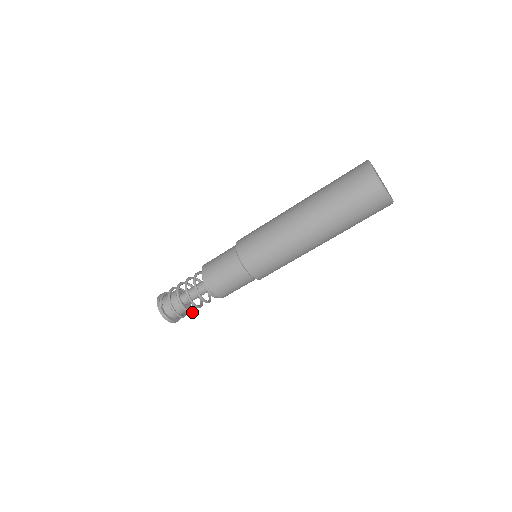
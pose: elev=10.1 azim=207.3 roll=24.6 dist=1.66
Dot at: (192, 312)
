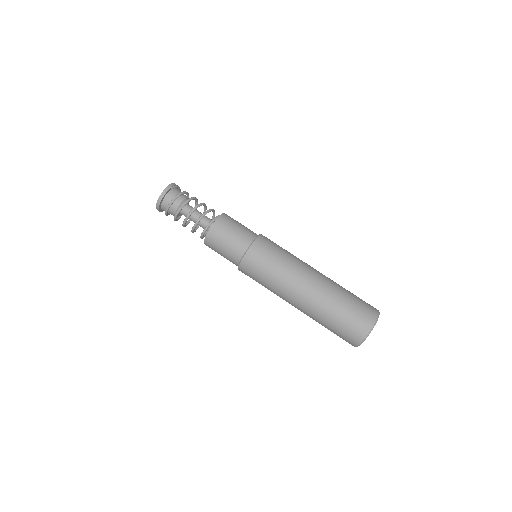
Dot at: (175, 219)
